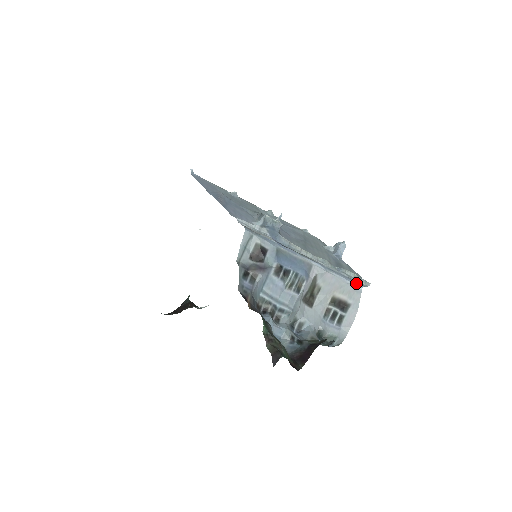
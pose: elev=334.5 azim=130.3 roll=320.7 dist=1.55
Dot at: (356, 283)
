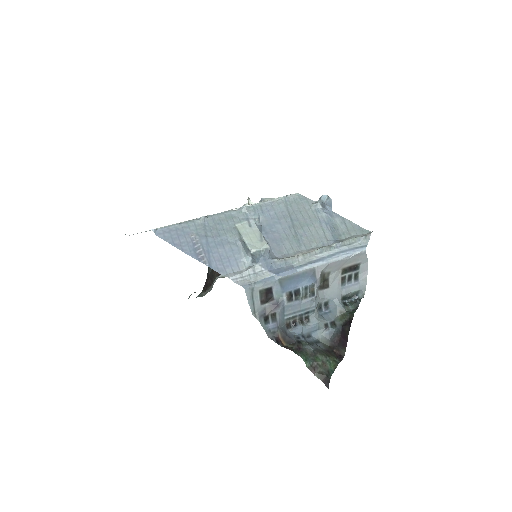
Dot at: (358, 250)
